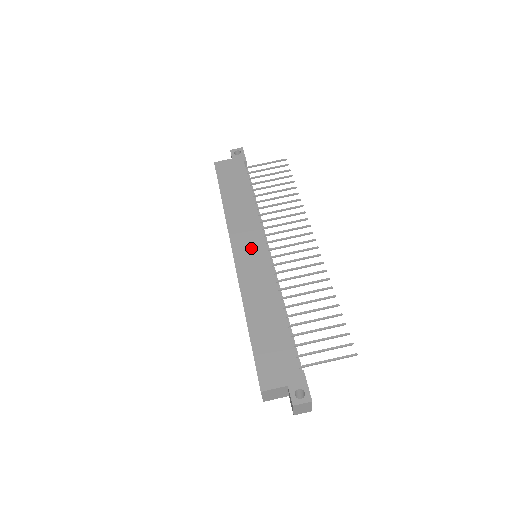
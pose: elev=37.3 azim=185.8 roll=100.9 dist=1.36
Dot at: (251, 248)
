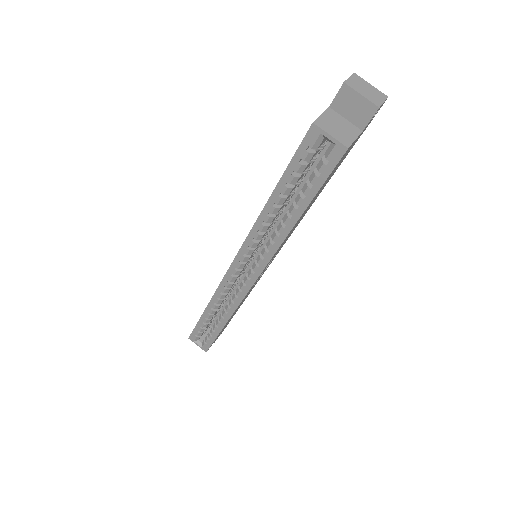
Dot at: occluded
